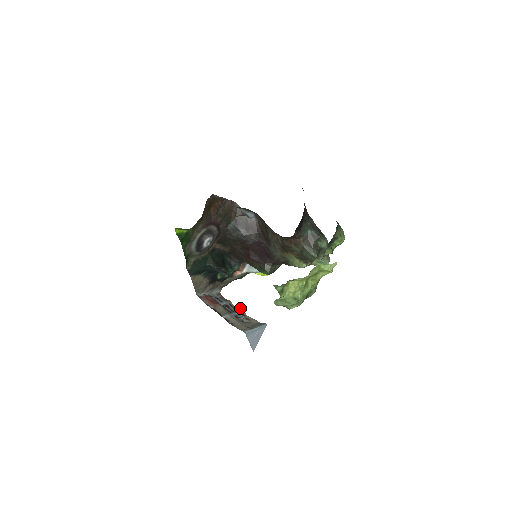
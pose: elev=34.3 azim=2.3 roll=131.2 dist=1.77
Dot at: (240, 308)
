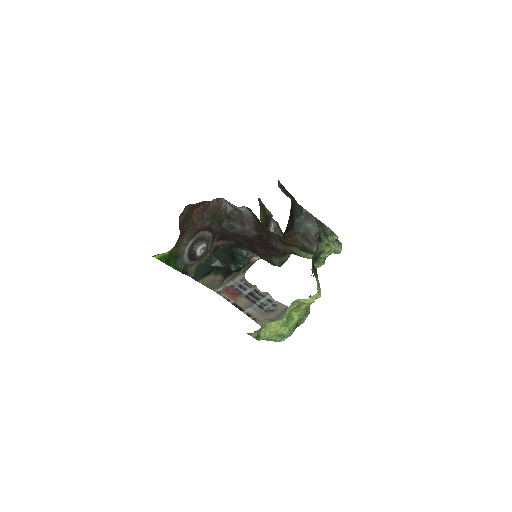
Dot at: (266, 293)
